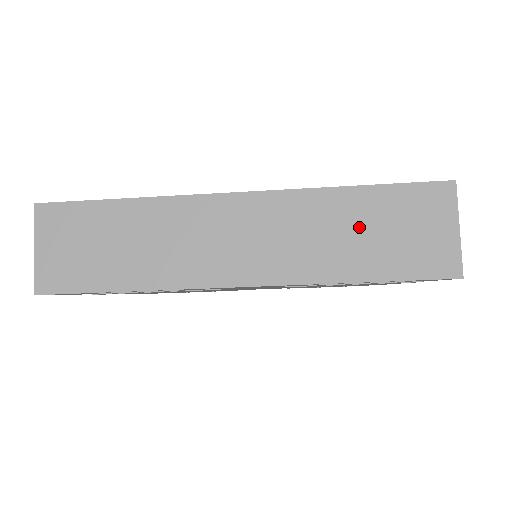
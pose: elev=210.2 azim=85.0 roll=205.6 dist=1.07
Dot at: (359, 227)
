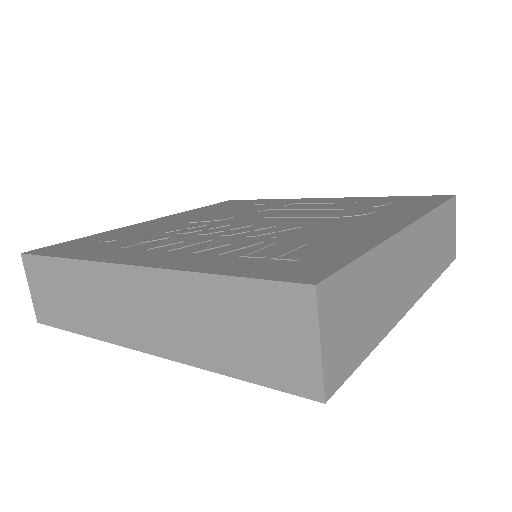
Dot at: (439, 237)
